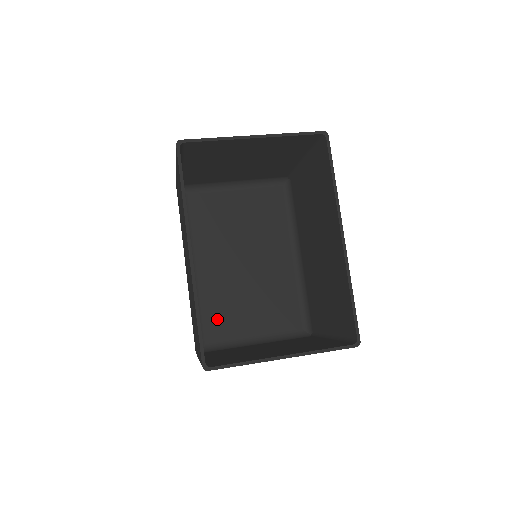
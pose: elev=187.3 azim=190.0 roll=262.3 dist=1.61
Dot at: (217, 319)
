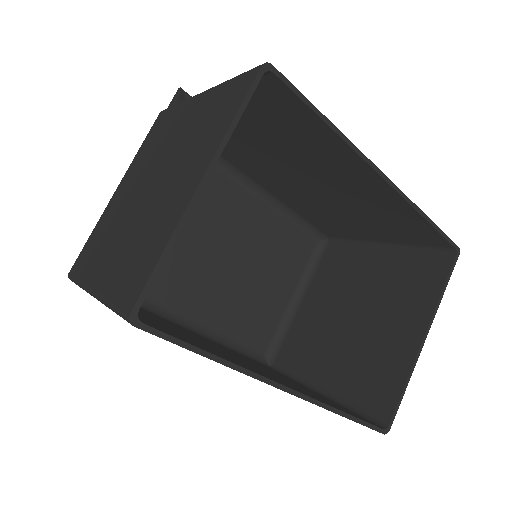
Dot at: (252, 326)
